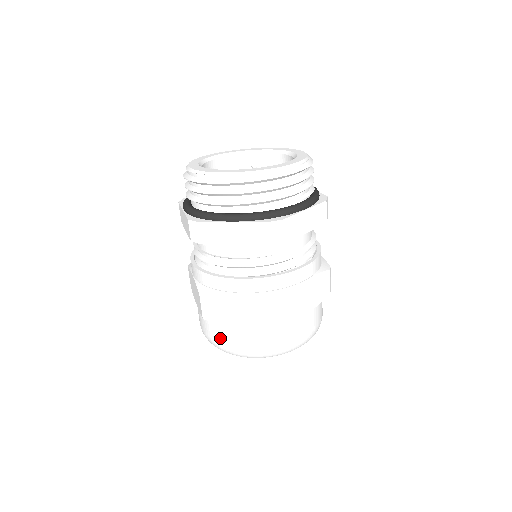
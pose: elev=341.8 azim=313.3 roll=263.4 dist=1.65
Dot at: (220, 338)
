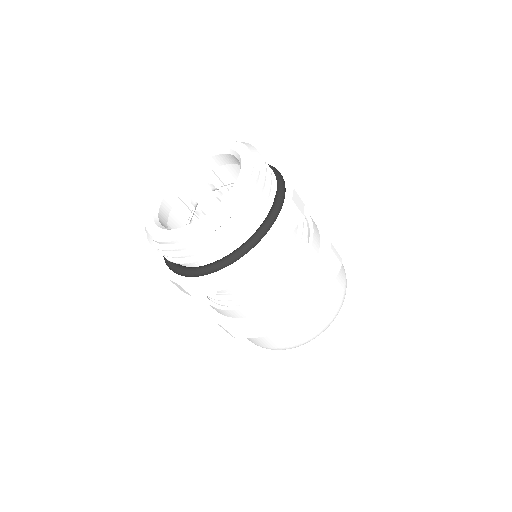
Dot at: (256, 343)
